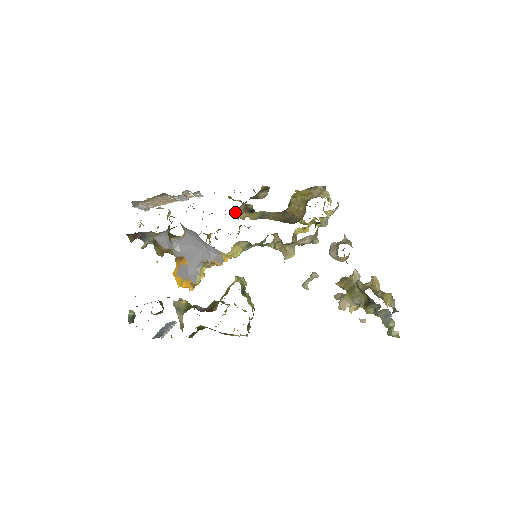
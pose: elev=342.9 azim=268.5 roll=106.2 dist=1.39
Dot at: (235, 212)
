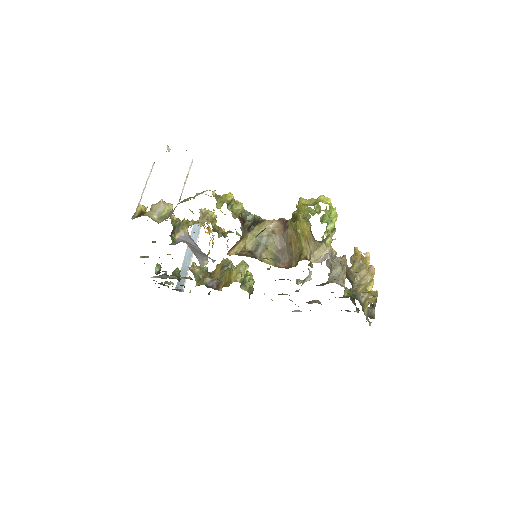
Dot at: (230, 249)
